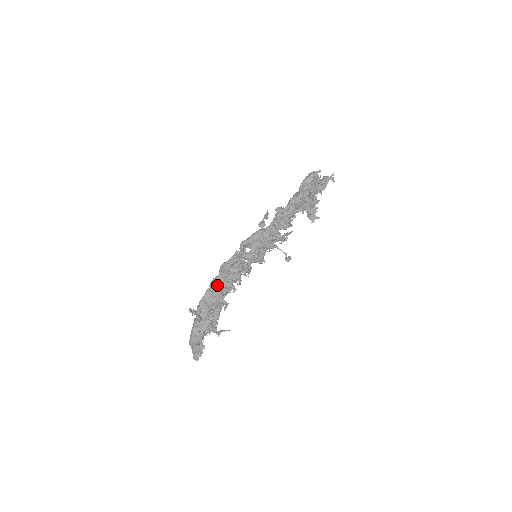
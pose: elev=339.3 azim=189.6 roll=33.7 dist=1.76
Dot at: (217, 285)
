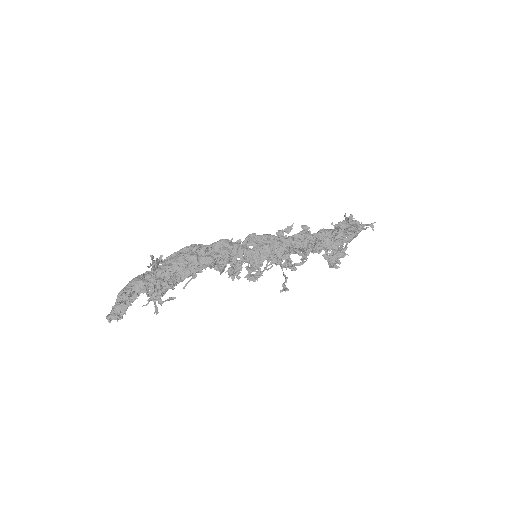
Dot at: (199, 250)
